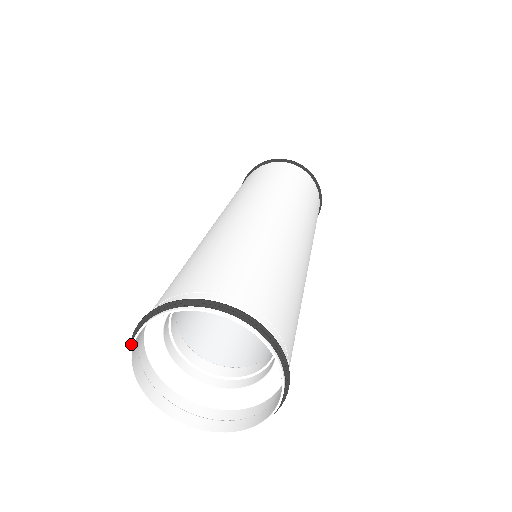
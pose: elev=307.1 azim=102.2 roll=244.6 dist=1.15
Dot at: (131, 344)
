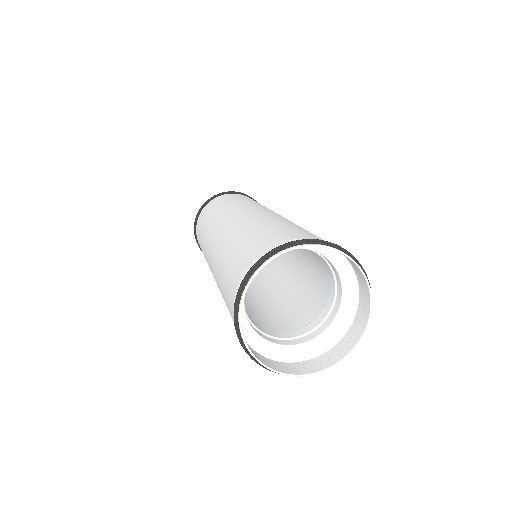
Dot at: (236, 315)
